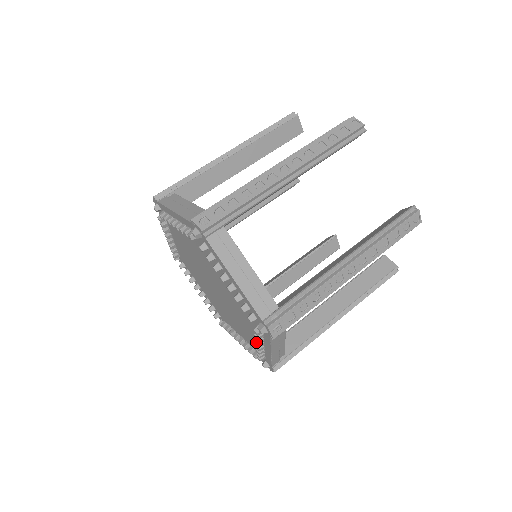
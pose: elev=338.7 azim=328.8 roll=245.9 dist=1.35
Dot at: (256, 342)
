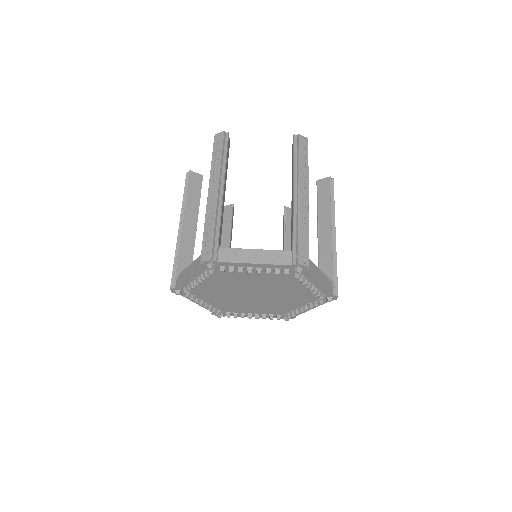
Dot at: (306, 309)
